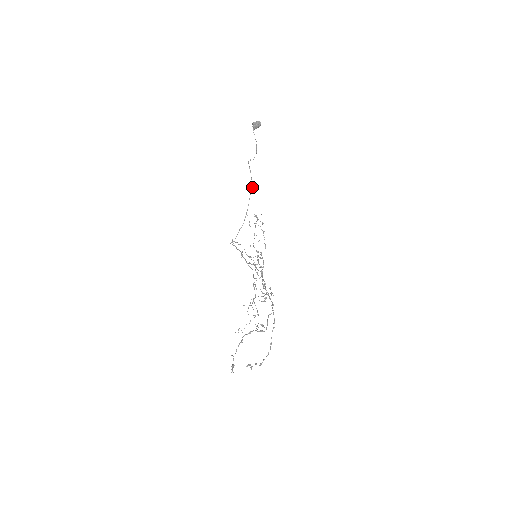
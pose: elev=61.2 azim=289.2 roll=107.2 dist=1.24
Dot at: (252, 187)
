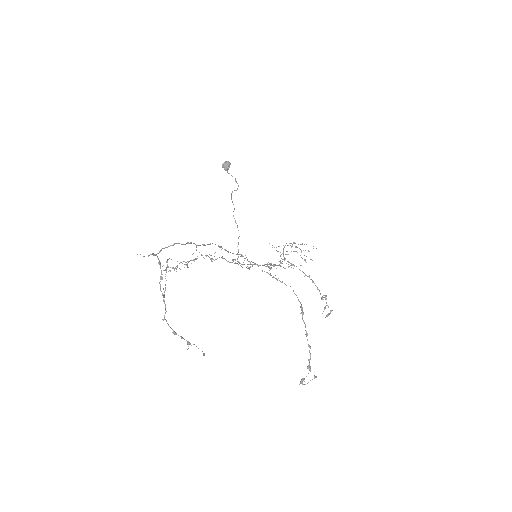
Dot at: occluded
